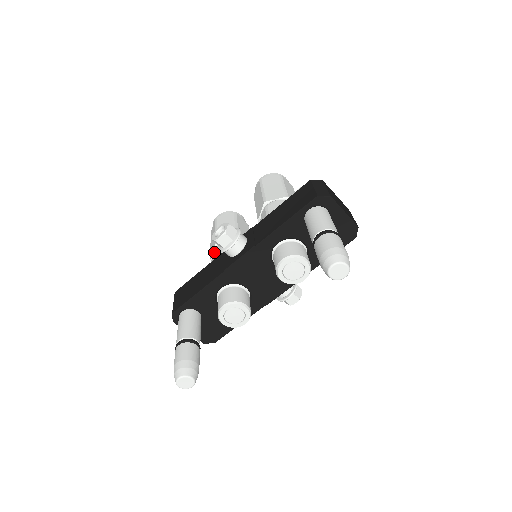
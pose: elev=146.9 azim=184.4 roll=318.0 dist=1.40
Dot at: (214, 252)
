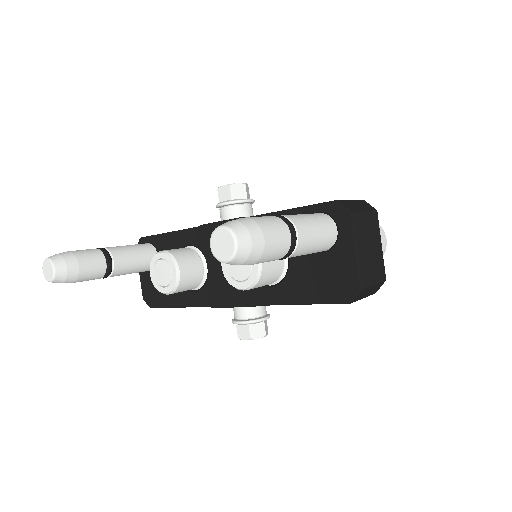
Dot at: occluded
